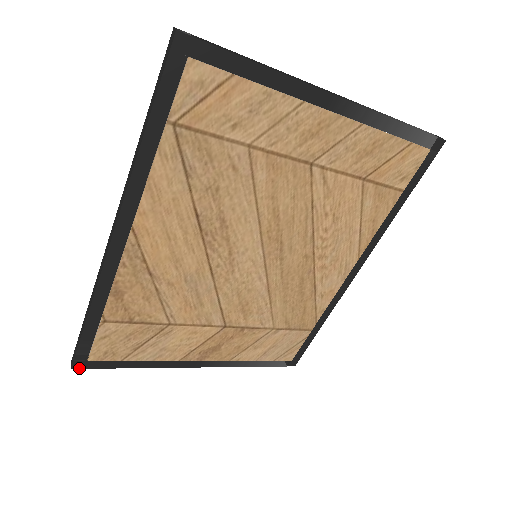
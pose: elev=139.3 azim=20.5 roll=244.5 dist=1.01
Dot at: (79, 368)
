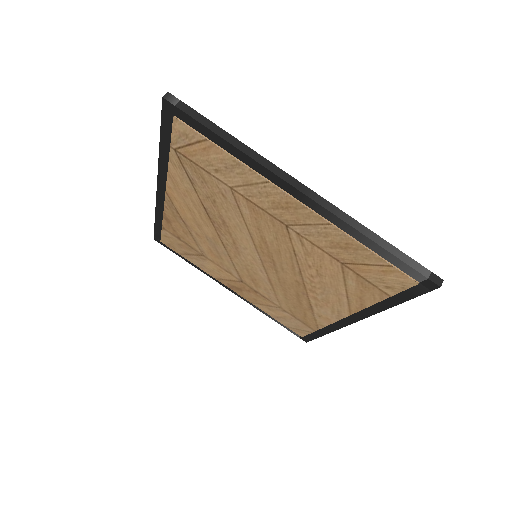
Dot at: (158, 242)
